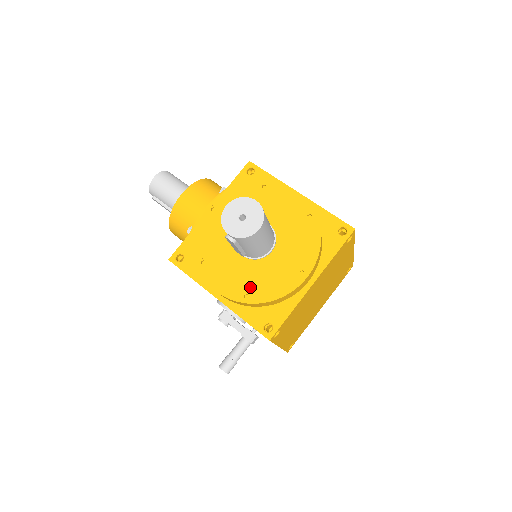
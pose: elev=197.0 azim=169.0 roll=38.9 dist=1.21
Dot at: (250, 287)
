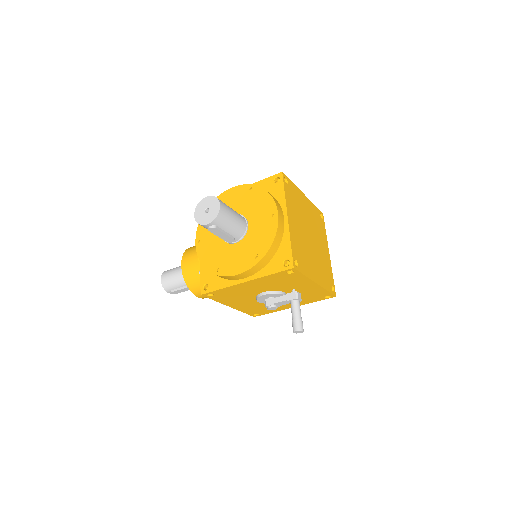
Dot at: (254, 252)
